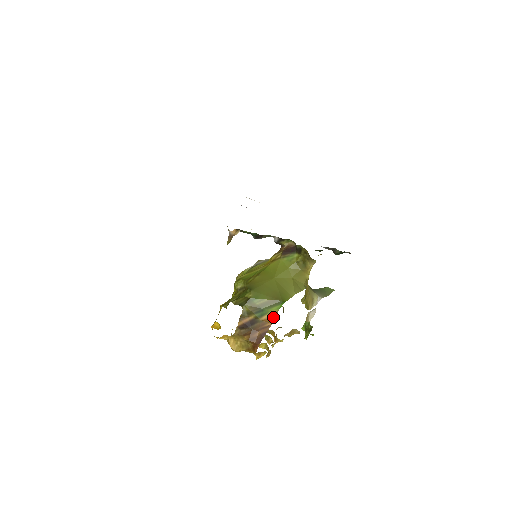
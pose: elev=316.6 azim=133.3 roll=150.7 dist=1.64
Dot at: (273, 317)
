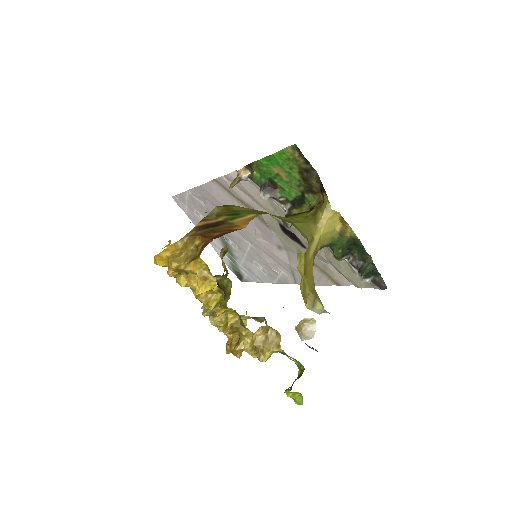
Dot at: (249, 220)
